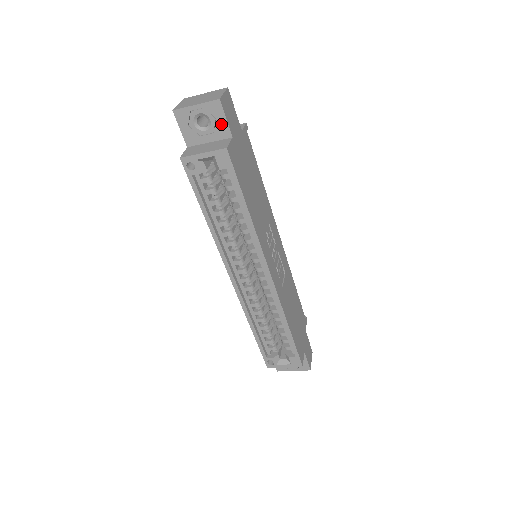
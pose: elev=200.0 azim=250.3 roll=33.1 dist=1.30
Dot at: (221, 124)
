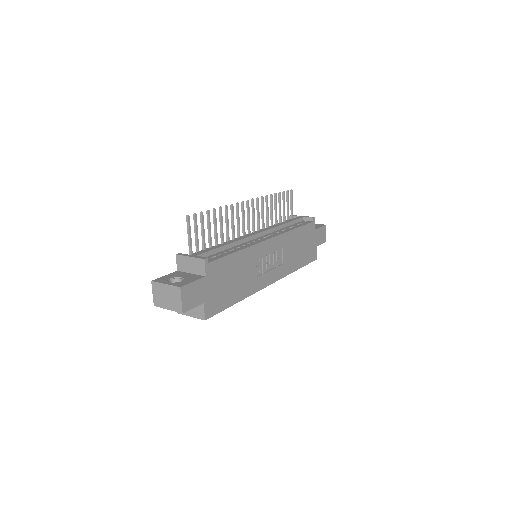
Dot at: occluded
